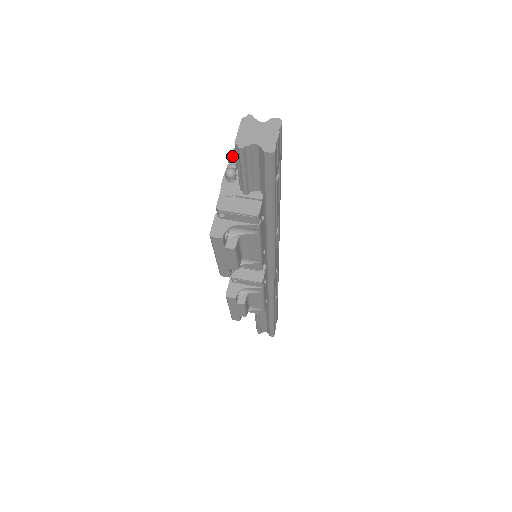
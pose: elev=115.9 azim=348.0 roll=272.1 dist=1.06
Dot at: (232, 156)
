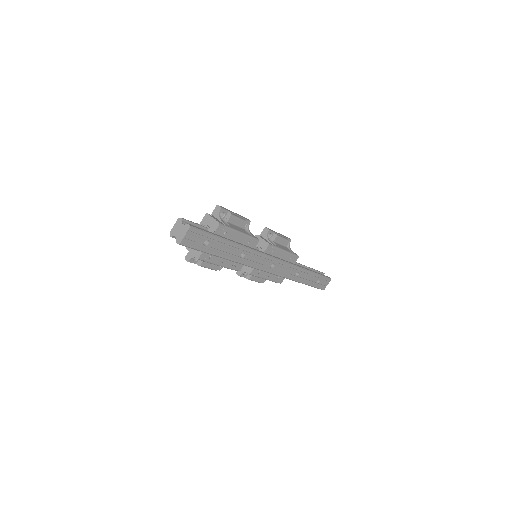
Dot at: (203, 219)
